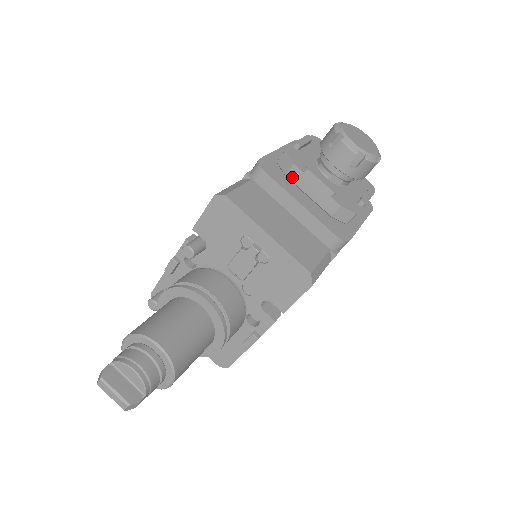
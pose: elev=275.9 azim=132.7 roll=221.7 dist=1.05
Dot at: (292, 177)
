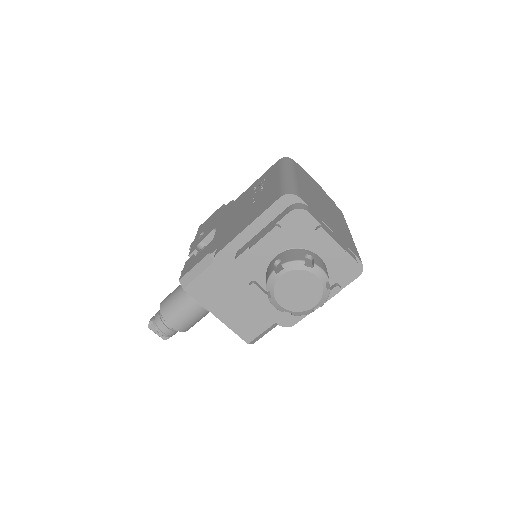
Dot at: occluded
